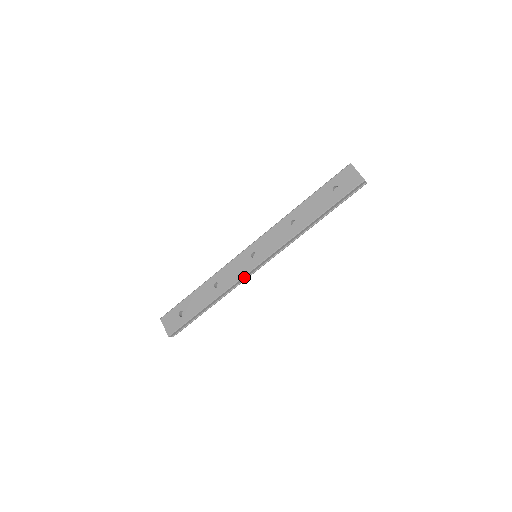
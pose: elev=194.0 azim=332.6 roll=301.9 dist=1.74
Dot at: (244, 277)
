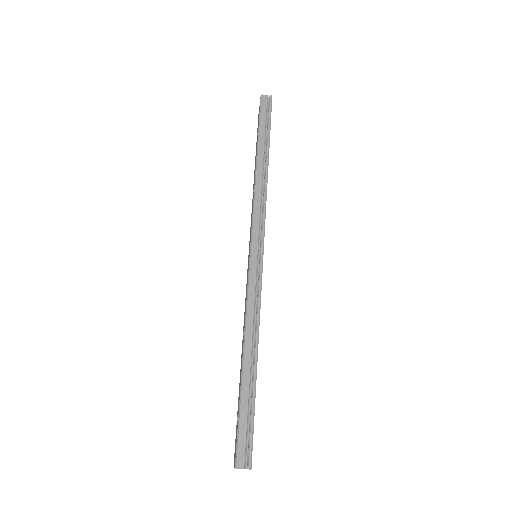
Dot at: (251, 280)
